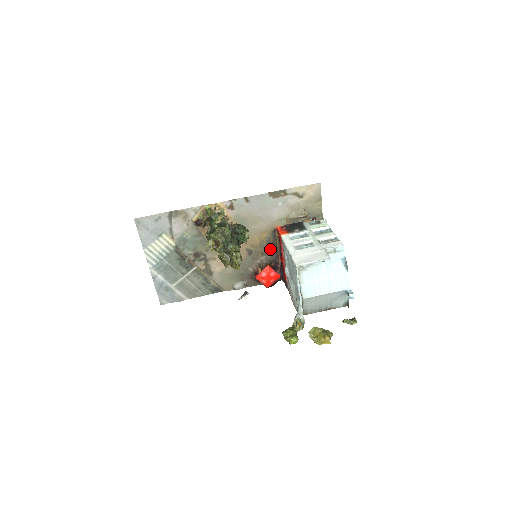
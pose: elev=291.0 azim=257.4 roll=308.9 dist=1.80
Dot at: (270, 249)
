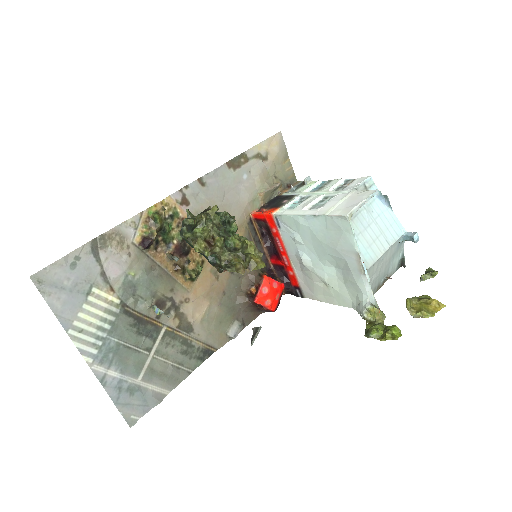
Dot at: occluded
